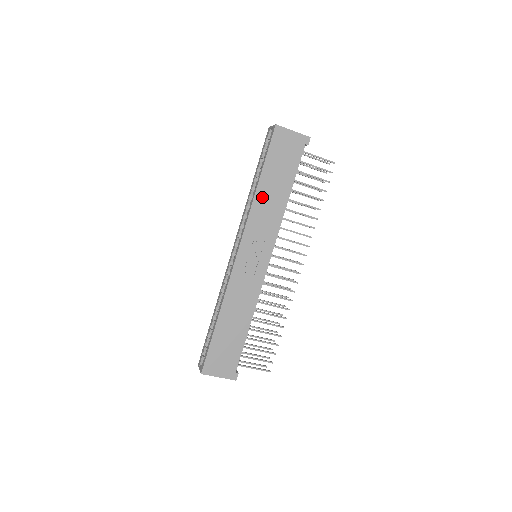
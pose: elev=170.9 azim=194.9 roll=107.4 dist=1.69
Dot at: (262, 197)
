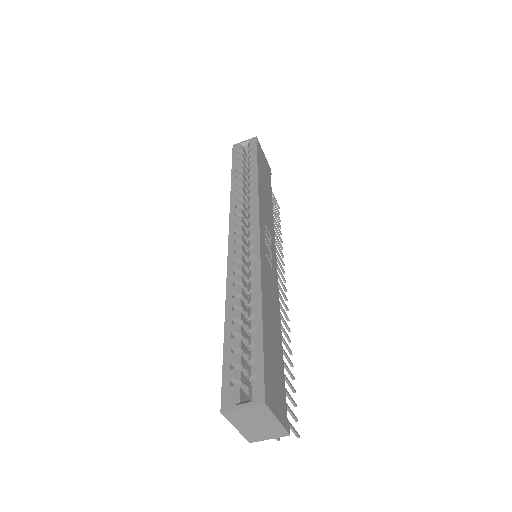
Dot at: (261, 189)
